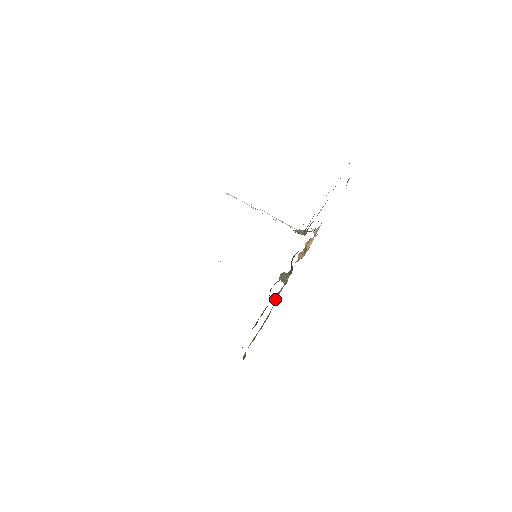
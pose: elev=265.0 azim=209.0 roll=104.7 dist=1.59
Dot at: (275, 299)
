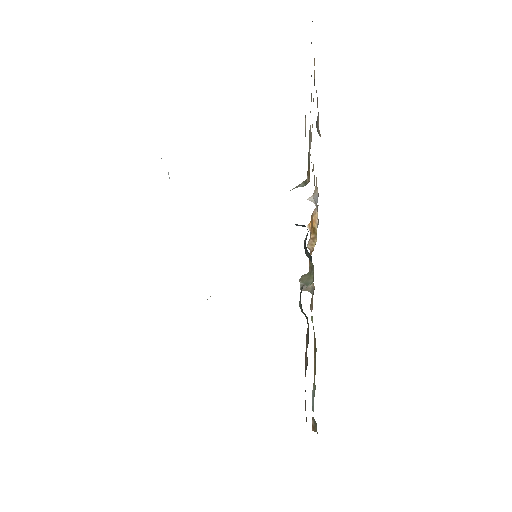
Dot at: (311, 317)
